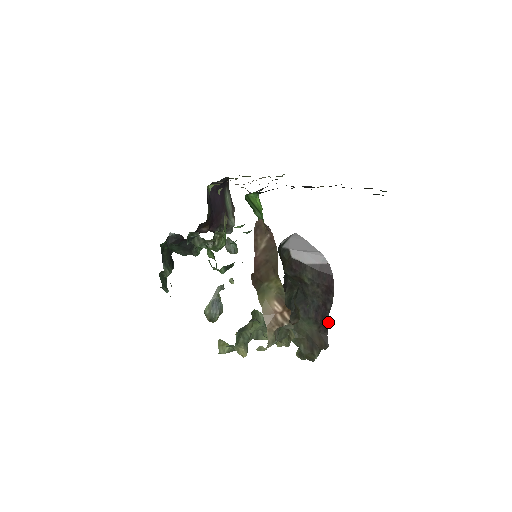
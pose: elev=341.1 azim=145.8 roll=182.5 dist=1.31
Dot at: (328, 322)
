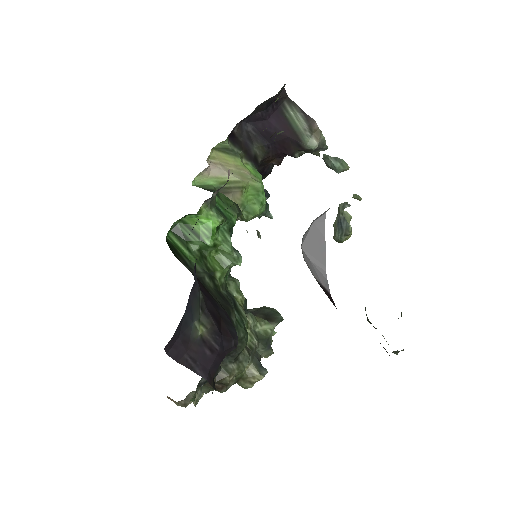
Dot at: occluded
